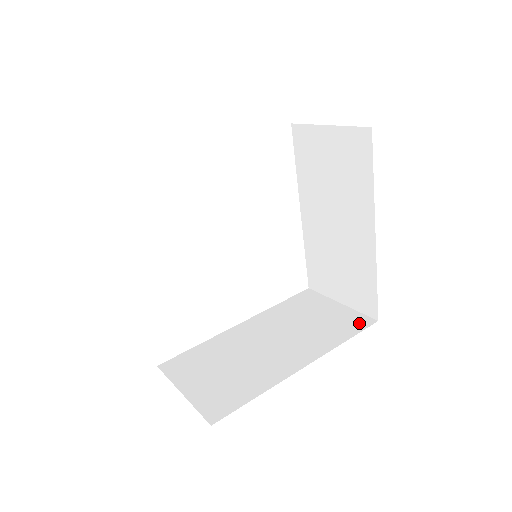
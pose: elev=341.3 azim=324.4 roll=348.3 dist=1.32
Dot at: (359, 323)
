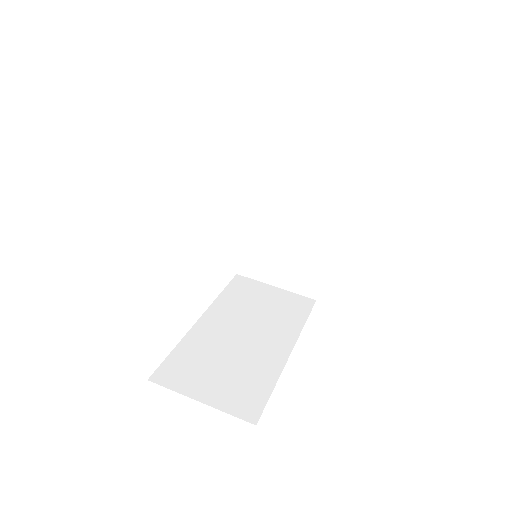
Dot at: (304, 304)
